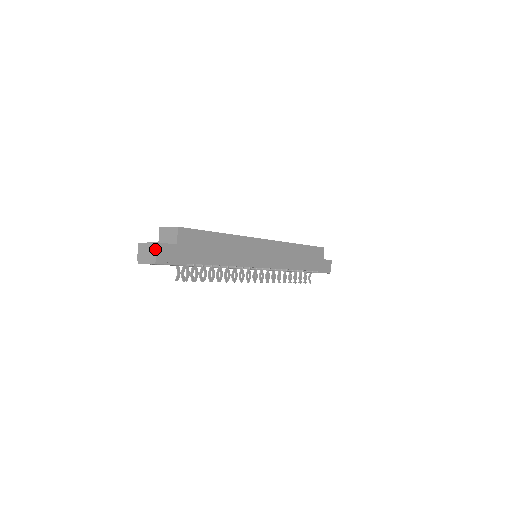
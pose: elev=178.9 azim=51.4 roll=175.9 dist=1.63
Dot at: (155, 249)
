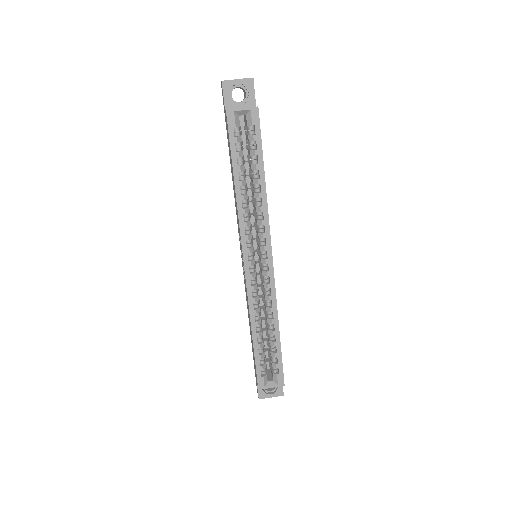
Dot at: occluded
